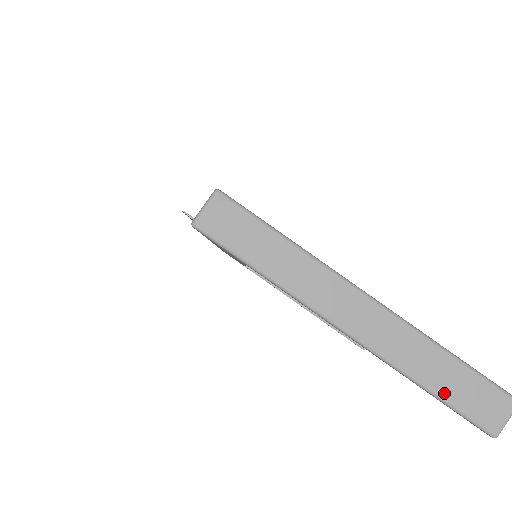
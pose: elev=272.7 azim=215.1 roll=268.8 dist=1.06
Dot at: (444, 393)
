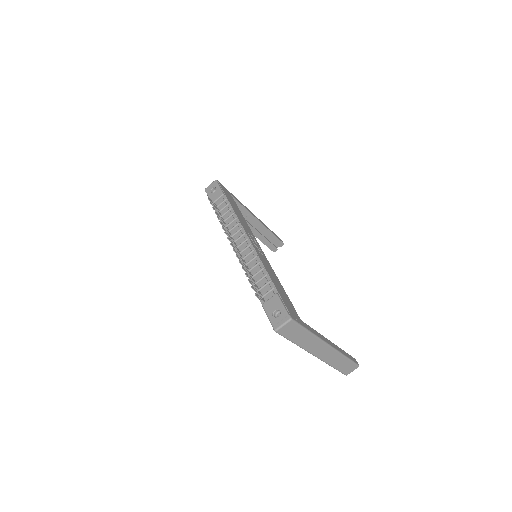
Dot at: (338, 368)
